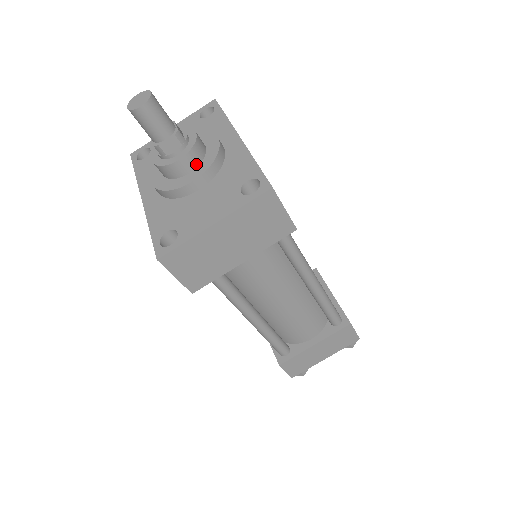
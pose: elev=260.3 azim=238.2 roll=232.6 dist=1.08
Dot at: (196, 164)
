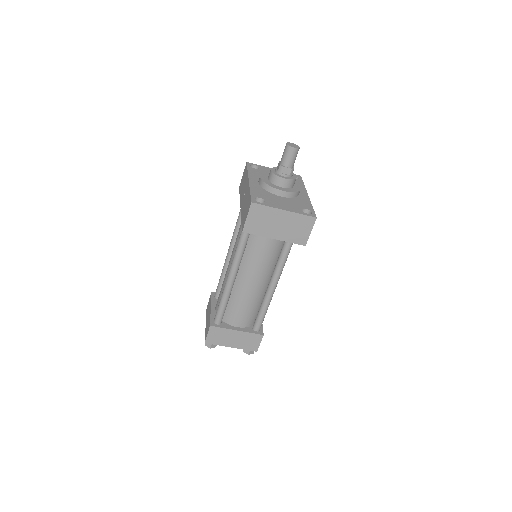
Dot at: (288, 187)
